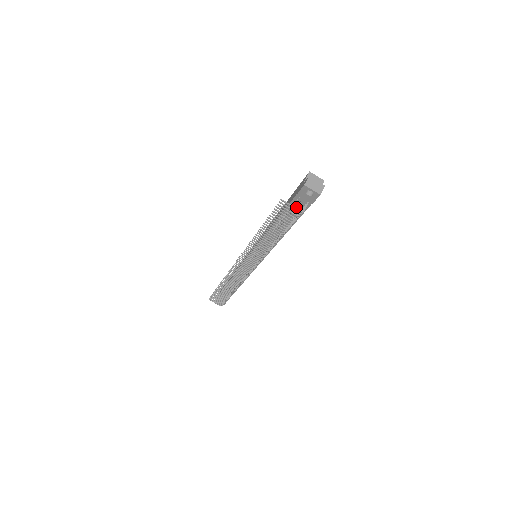
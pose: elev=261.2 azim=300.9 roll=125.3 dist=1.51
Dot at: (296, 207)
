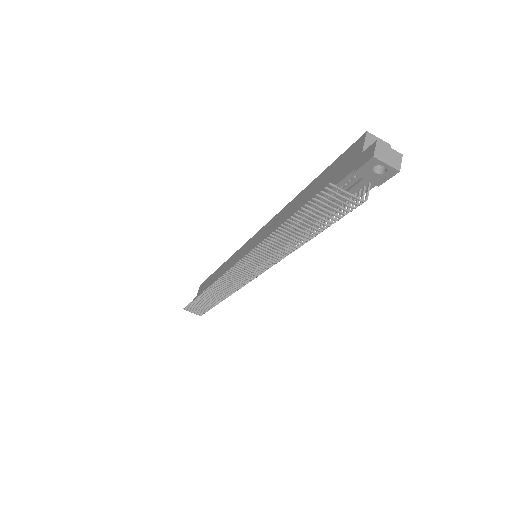
Dot at: occluded
